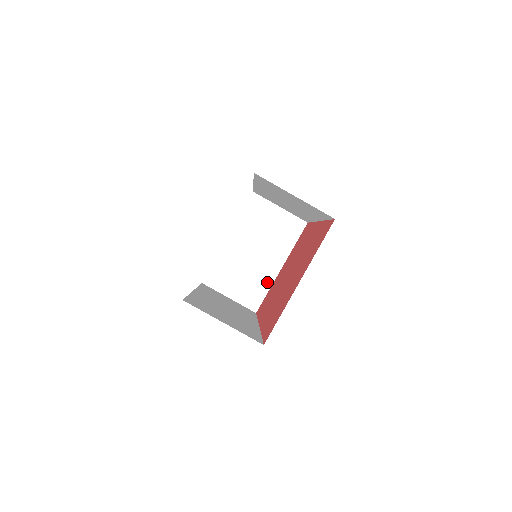
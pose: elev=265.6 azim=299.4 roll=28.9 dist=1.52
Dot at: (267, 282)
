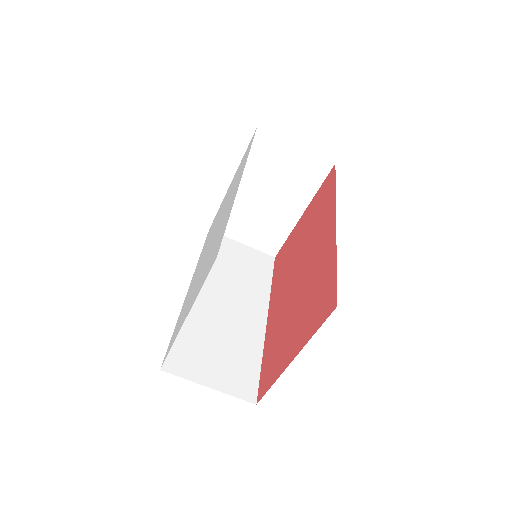
Dot at: (285, 229)
